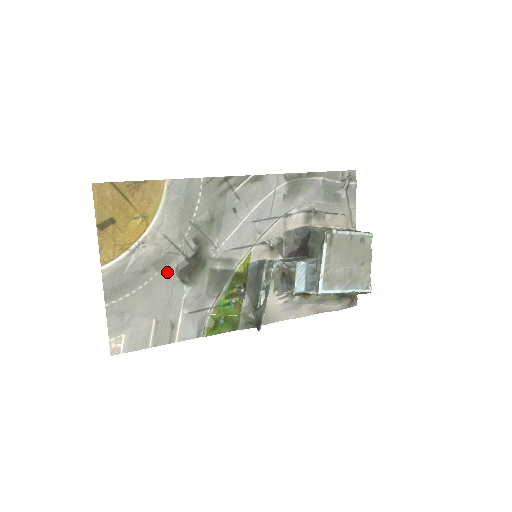
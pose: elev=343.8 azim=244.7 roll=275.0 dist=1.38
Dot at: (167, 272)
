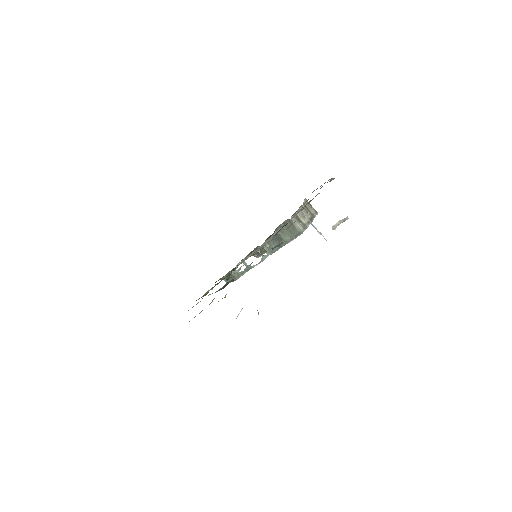
Dot at: occluded
